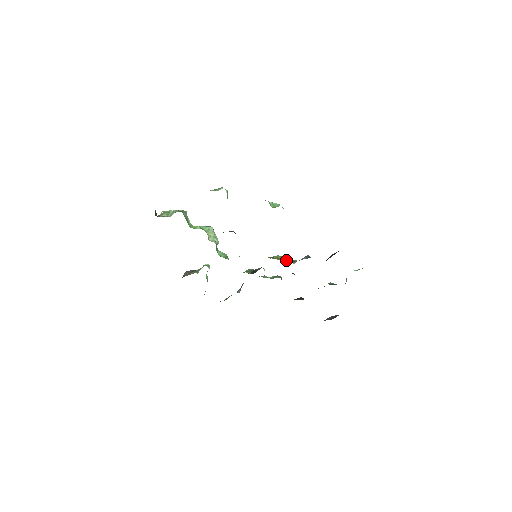
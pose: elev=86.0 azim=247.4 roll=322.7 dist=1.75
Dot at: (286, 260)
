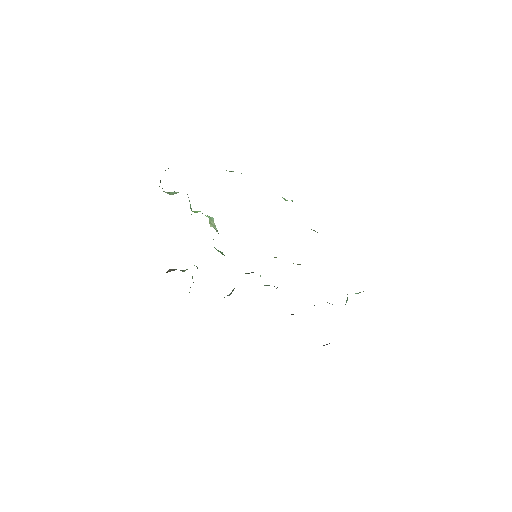
Dot at: occluded
